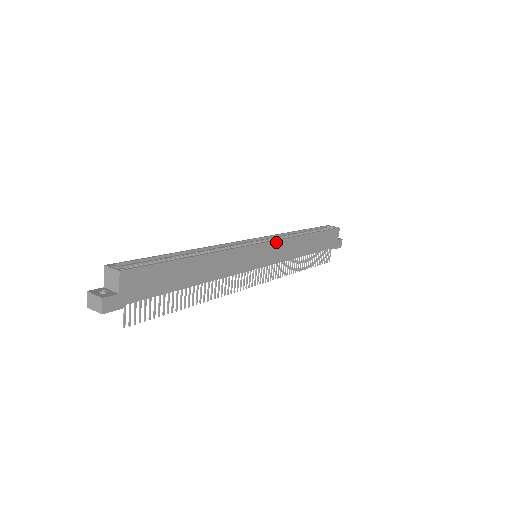
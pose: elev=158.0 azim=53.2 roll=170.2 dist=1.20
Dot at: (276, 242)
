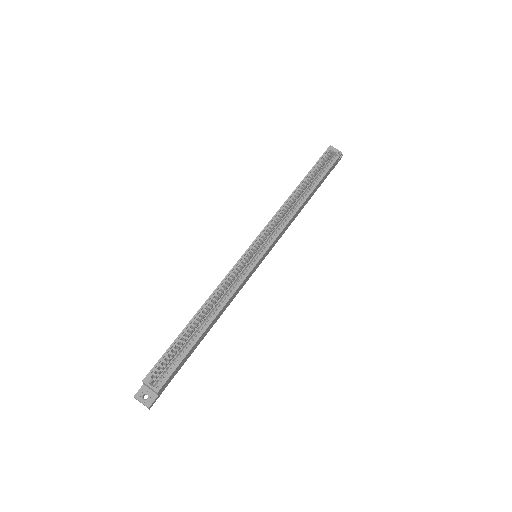
Dot at: (275, 239)
